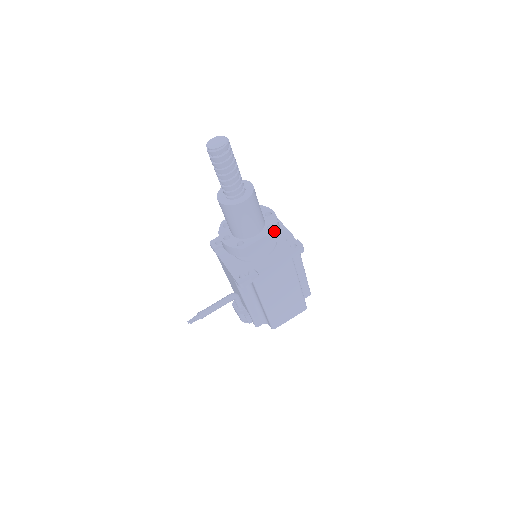
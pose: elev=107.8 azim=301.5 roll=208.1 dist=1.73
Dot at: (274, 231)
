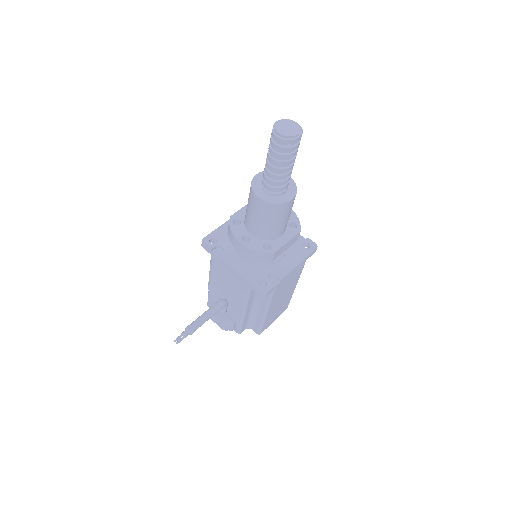
Dot at: (300, 231)
